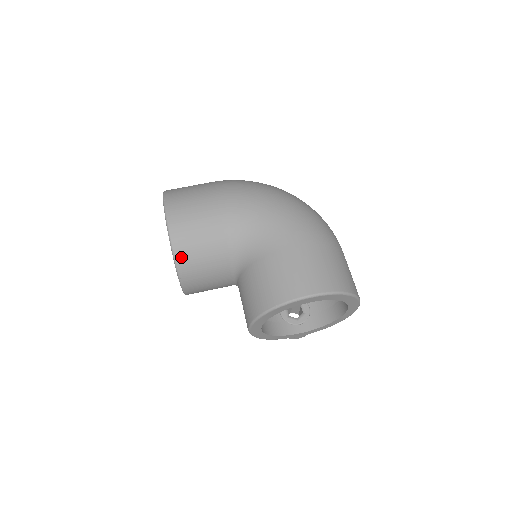
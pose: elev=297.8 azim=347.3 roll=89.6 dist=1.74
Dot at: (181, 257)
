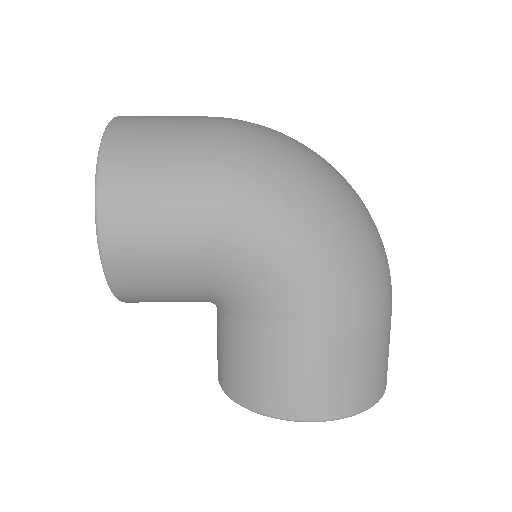
Dot at: (124, 292)
